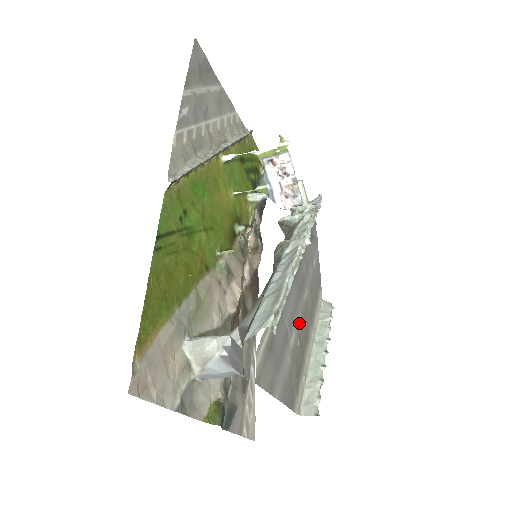
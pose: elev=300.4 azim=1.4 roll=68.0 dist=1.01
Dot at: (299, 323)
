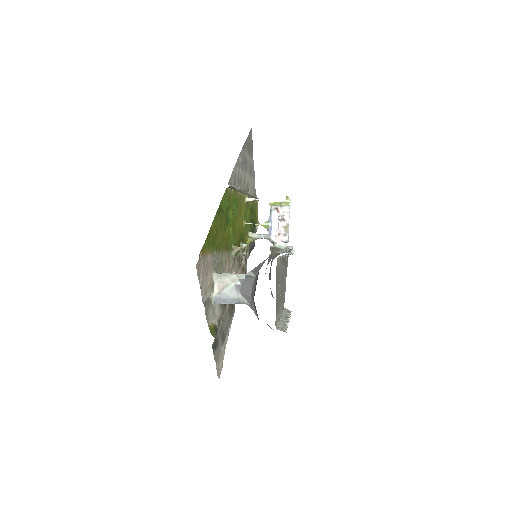
Dot at: occluded
